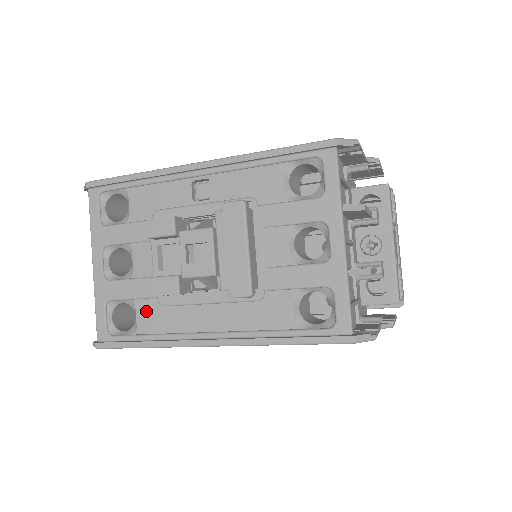
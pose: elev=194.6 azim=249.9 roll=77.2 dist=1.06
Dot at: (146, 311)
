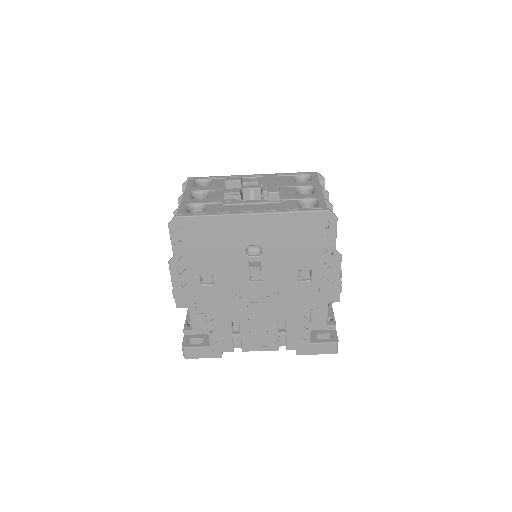
Dot at: (213, 207)
